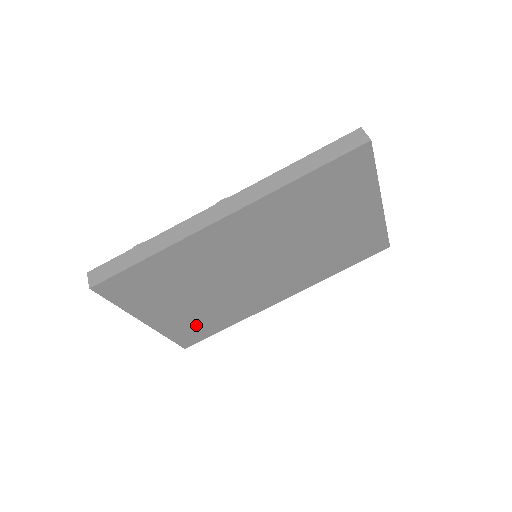
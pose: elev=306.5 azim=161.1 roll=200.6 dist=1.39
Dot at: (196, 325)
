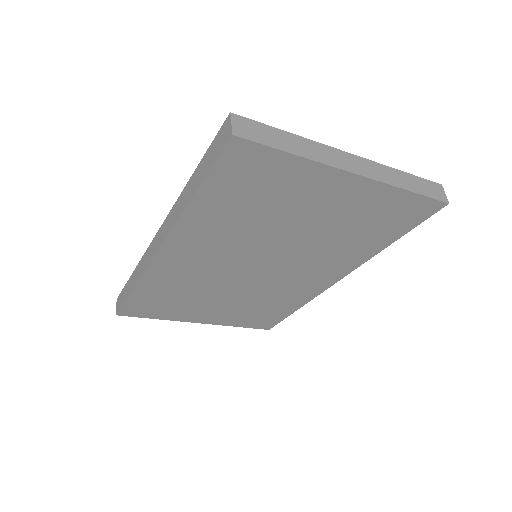
Dot at: (255, 315)
